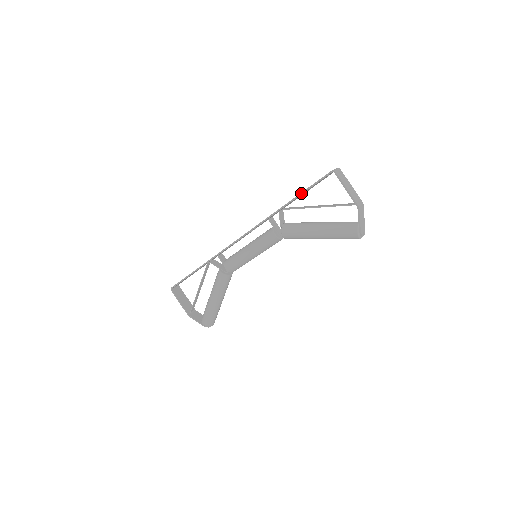
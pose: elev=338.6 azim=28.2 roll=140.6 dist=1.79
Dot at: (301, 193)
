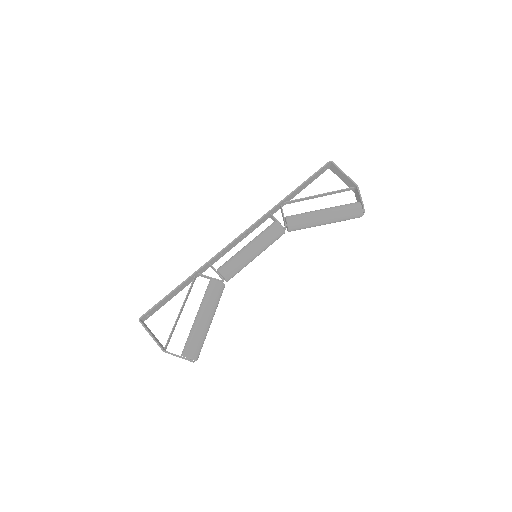
Dot at: (304, 182)
